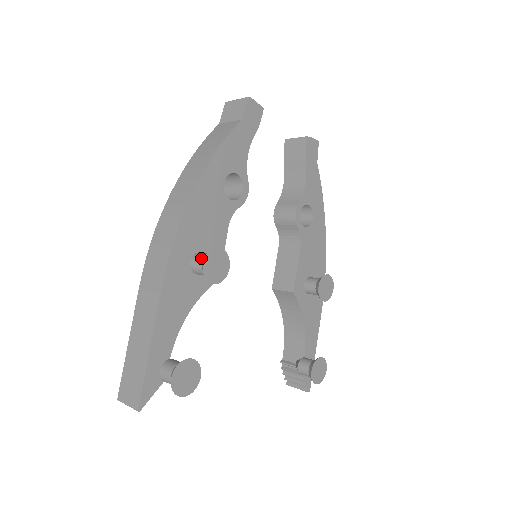
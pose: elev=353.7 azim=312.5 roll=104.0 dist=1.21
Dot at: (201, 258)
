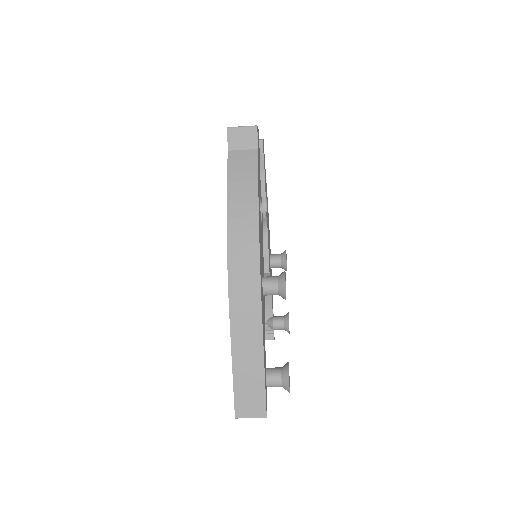
Dot at: (275, 283)
